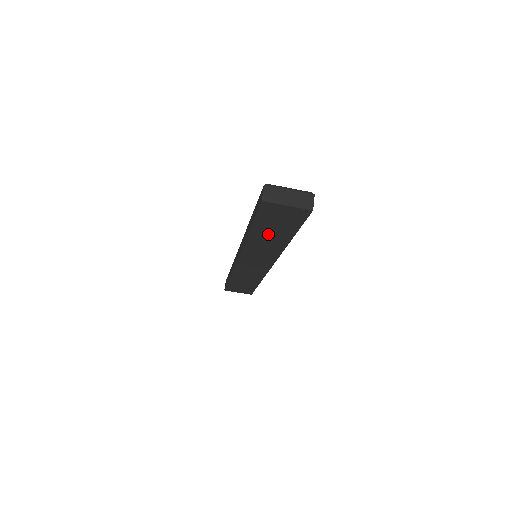
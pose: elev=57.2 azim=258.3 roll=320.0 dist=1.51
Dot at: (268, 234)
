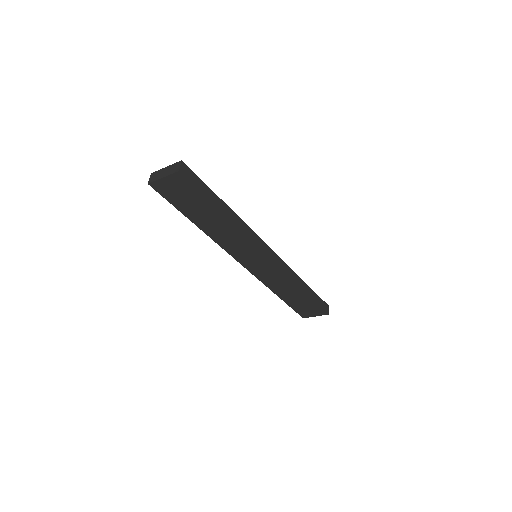
Dot at: (205, 218)
